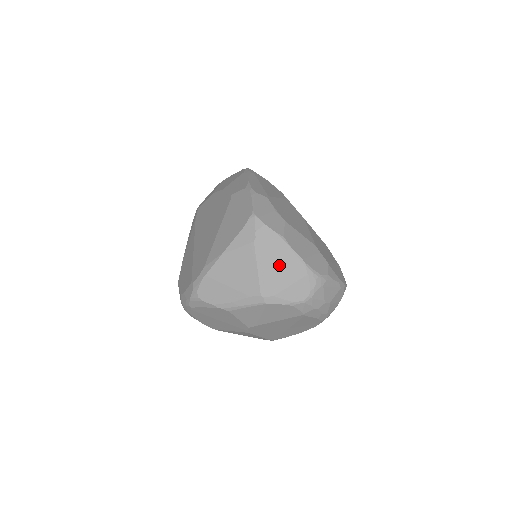
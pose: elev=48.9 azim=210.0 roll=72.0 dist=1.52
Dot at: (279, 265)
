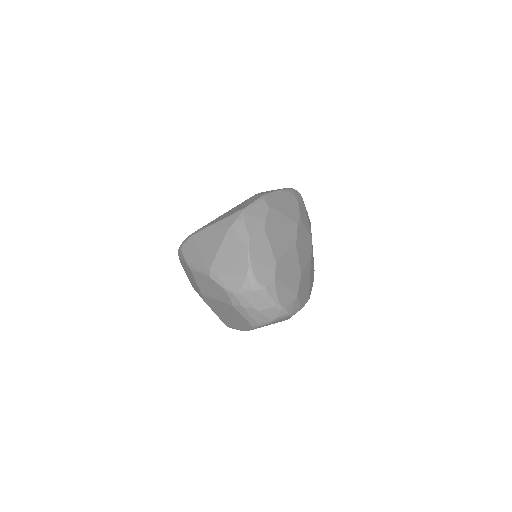
Dot at: (233, 255)
